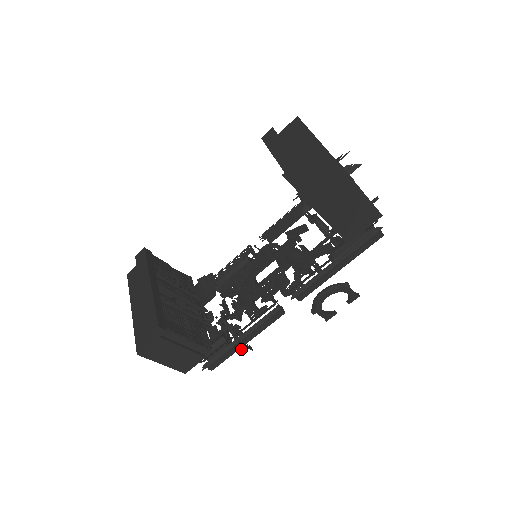
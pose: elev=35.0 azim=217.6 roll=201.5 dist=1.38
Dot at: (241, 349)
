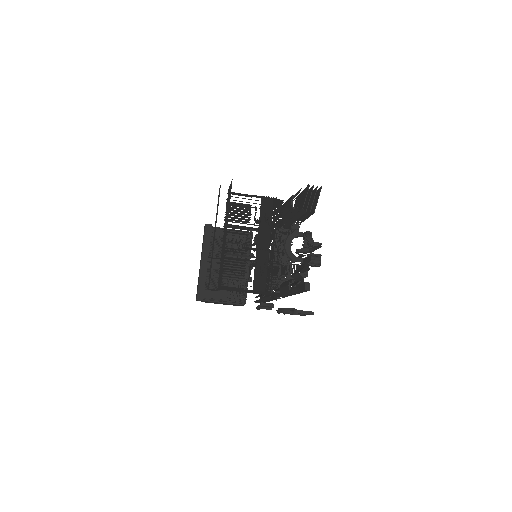
Dot at: occluded
